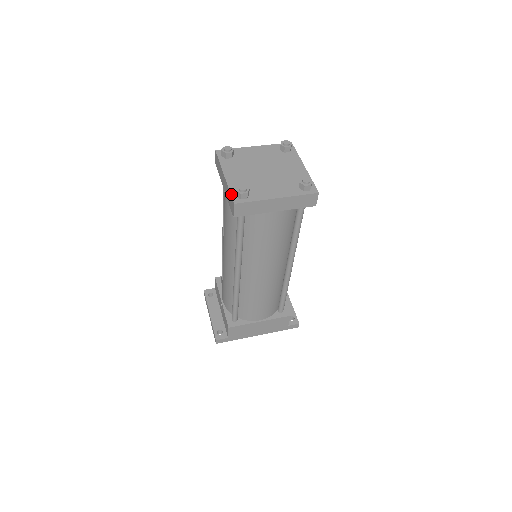
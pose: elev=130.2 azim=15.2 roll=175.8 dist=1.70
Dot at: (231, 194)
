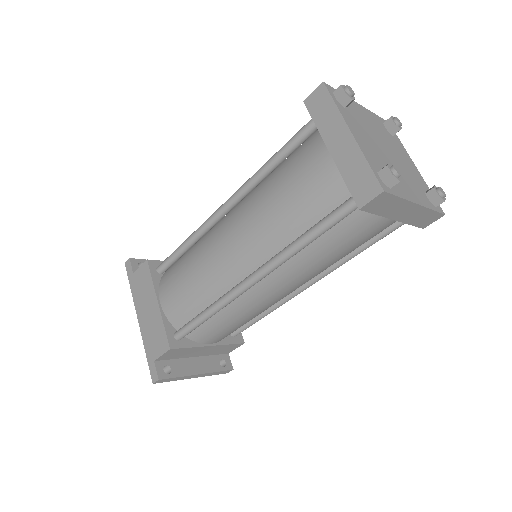
Dot at: occluded
